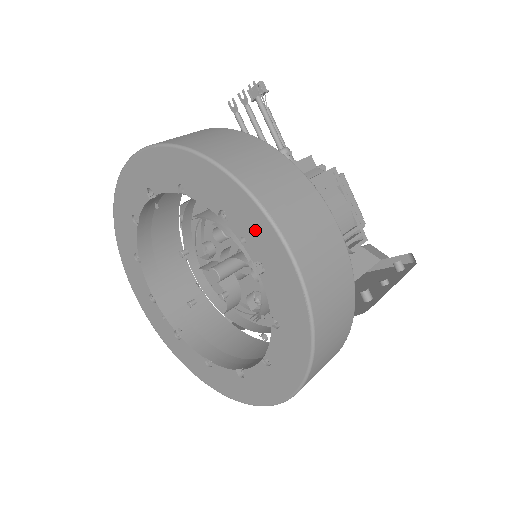
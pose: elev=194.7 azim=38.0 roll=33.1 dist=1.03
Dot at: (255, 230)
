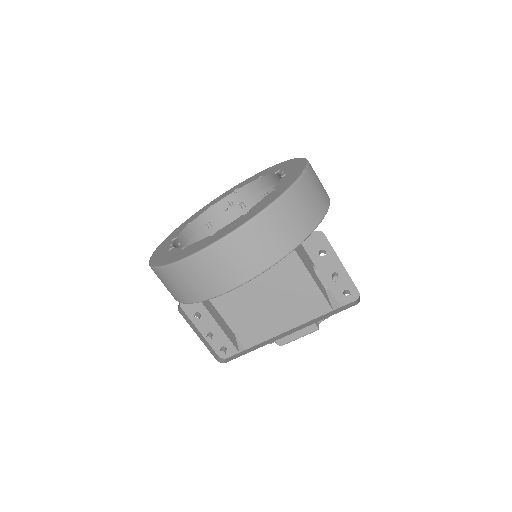
Dot at: (294, 165)
